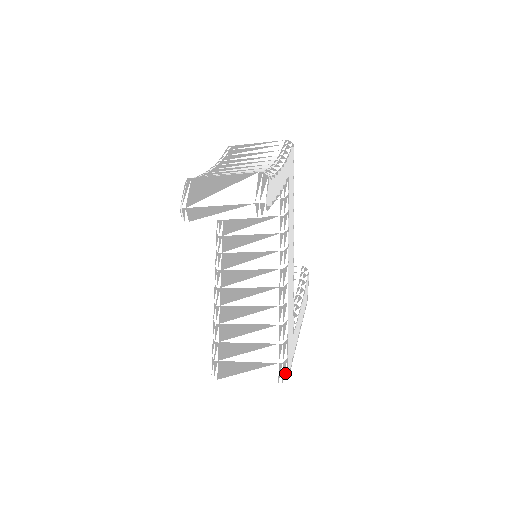
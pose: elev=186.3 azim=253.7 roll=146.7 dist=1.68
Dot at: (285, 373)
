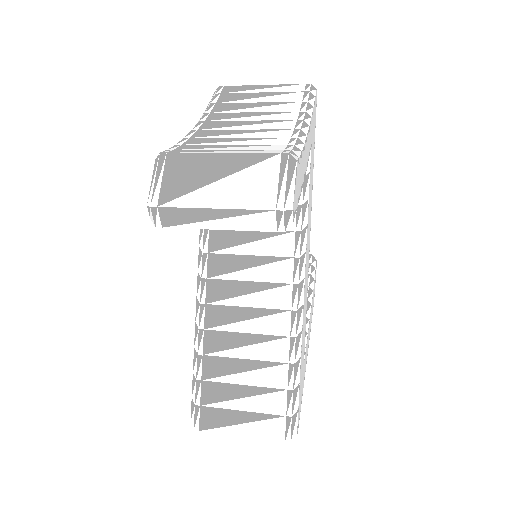
Dot at: (294, 429)
